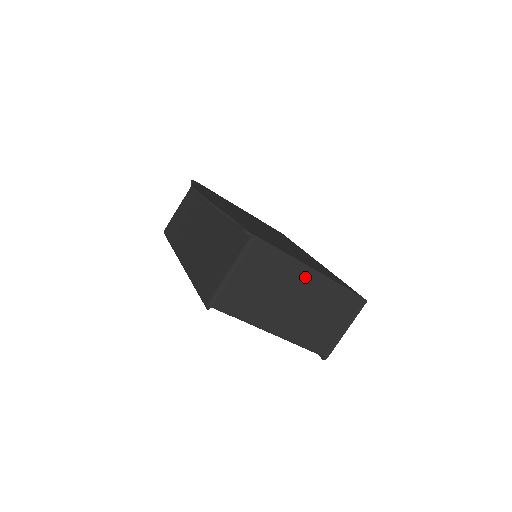
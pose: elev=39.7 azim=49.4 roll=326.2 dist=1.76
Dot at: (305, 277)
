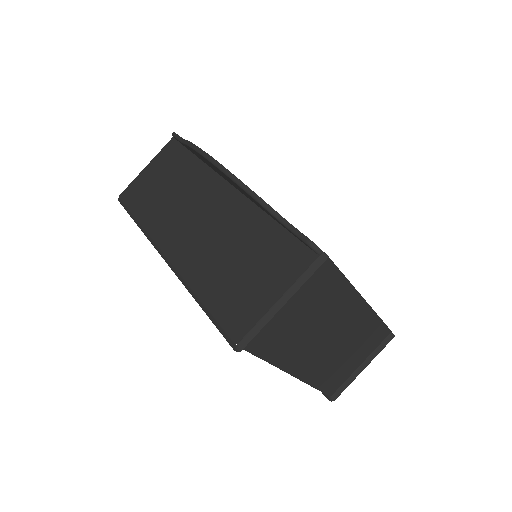
Dot at: (352, 308)
